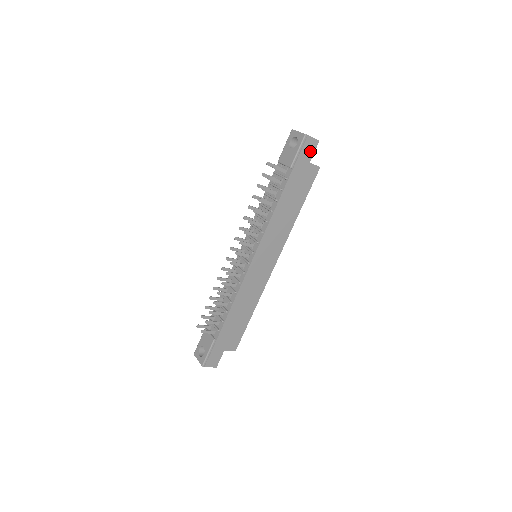
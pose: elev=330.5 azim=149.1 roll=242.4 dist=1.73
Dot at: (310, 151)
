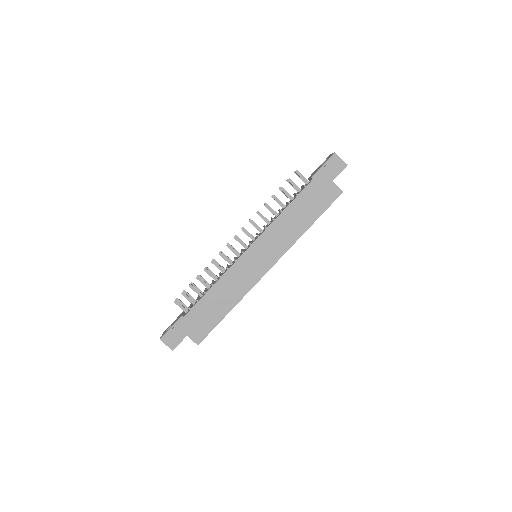
Dot at: (336, 170)
